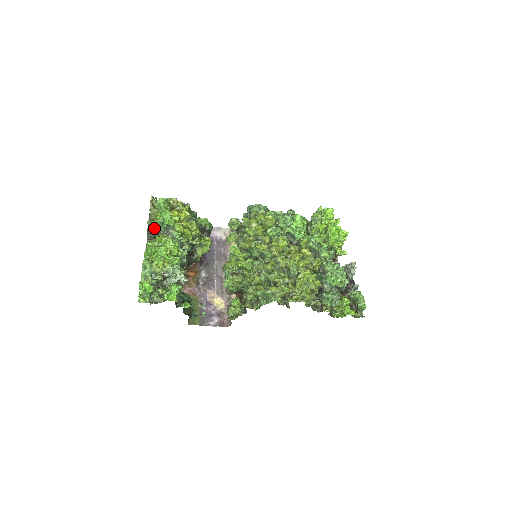
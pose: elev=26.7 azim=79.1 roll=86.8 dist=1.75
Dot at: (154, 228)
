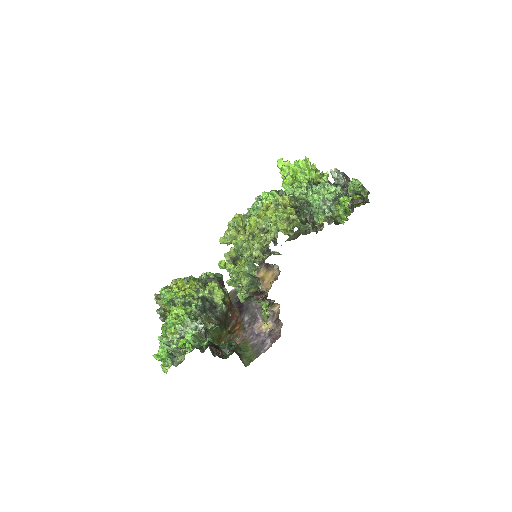
Dot at: (165, 313)
